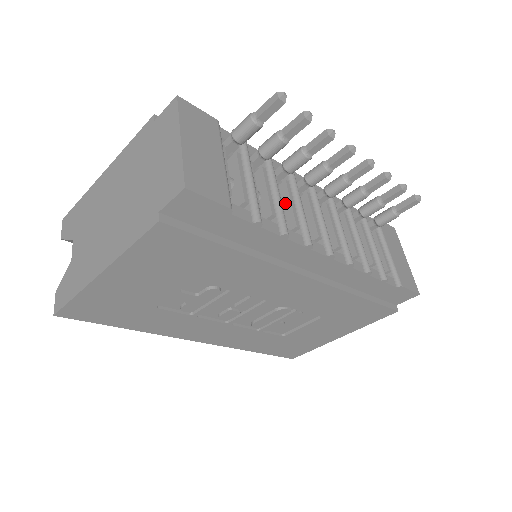
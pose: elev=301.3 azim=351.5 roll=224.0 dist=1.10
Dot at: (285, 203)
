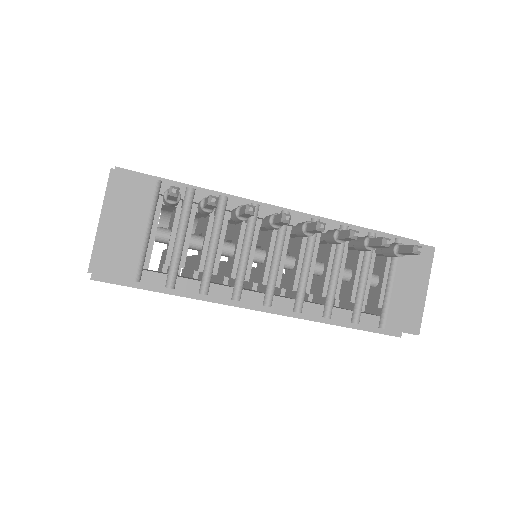
Dot at: (235, 247)
